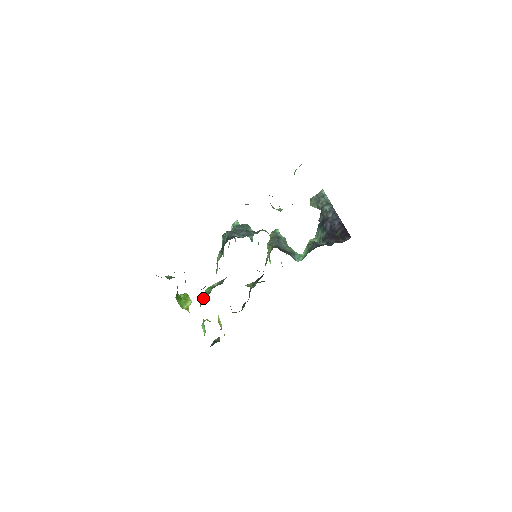
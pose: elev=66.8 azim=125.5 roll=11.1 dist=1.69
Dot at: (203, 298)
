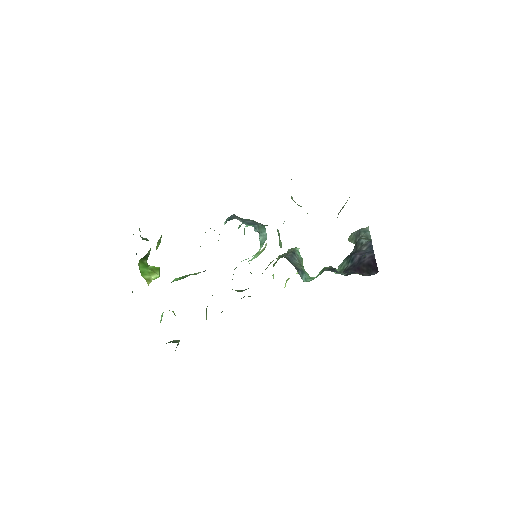
Dot at: (175, 280)
